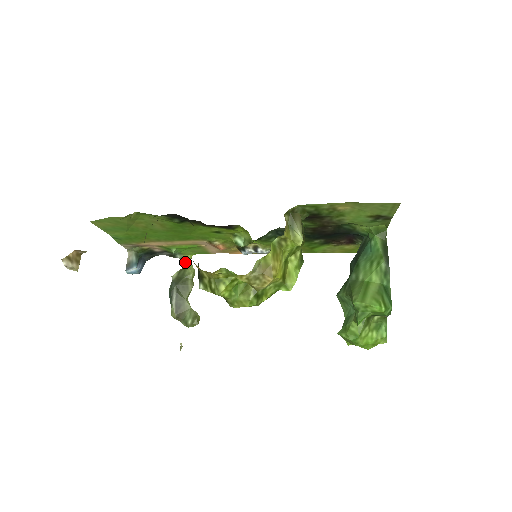
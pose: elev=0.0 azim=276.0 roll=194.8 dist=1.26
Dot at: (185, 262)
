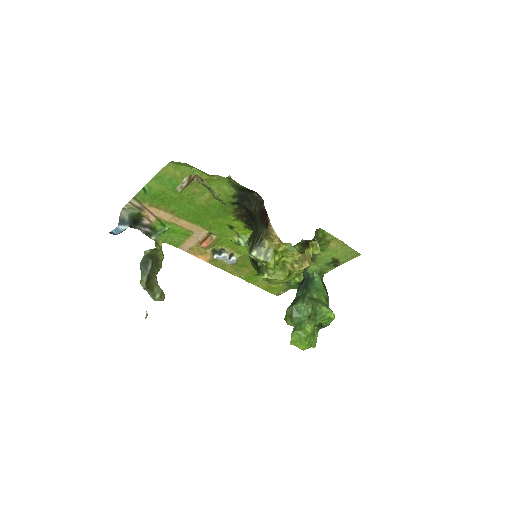
Dot at: (157, 244)
